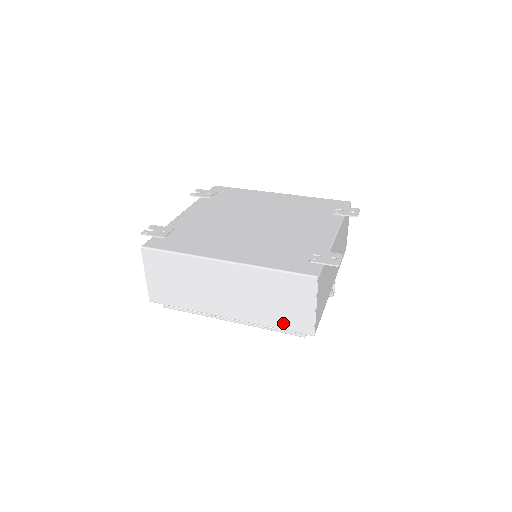
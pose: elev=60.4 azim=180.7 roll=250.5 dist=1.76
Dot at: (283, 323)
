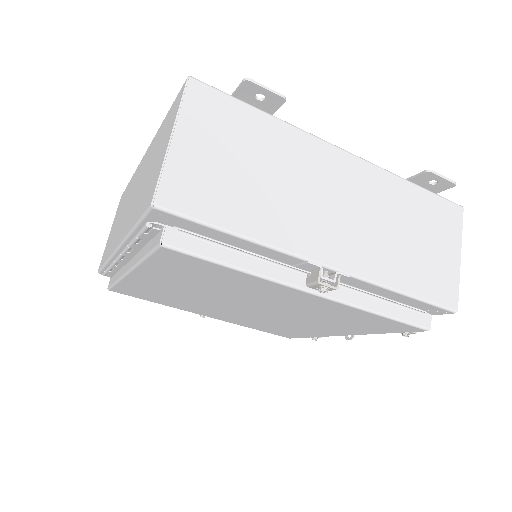
Dot at: (141, 208)
